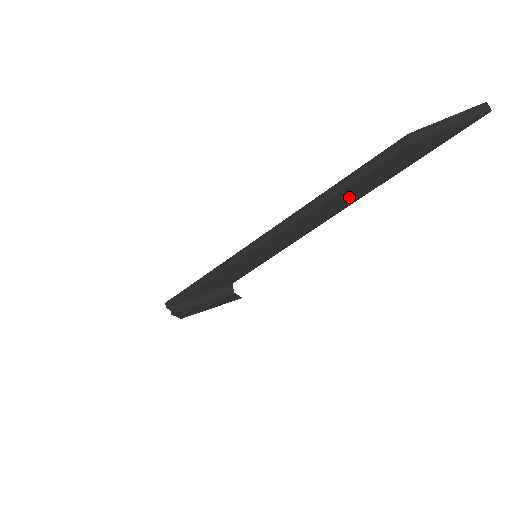
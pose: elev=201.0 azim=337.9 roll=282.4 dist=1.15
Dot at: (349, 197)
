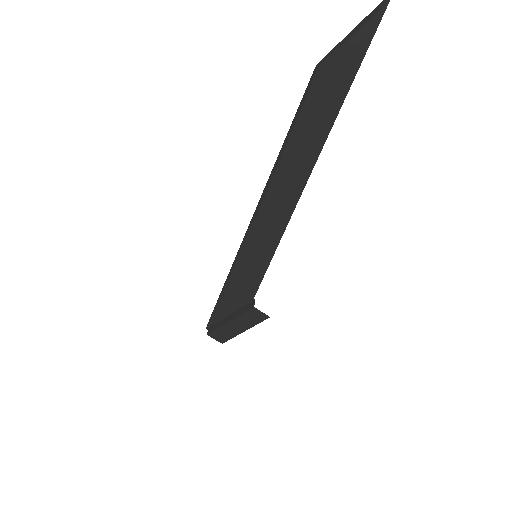
Dot at: (301, 159)
